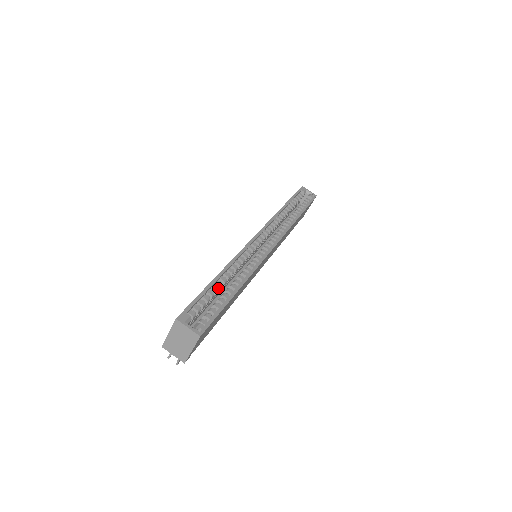
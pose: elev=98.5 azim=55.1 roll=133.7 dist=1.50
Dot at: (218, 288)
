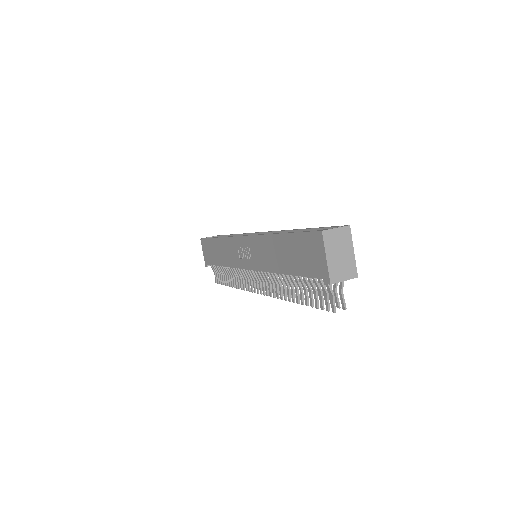
Dot at: occluded
